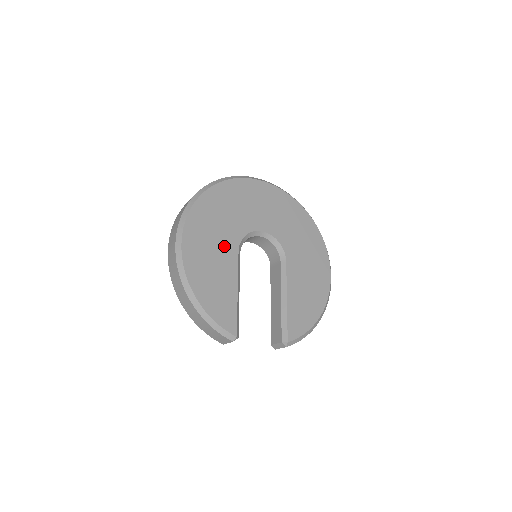
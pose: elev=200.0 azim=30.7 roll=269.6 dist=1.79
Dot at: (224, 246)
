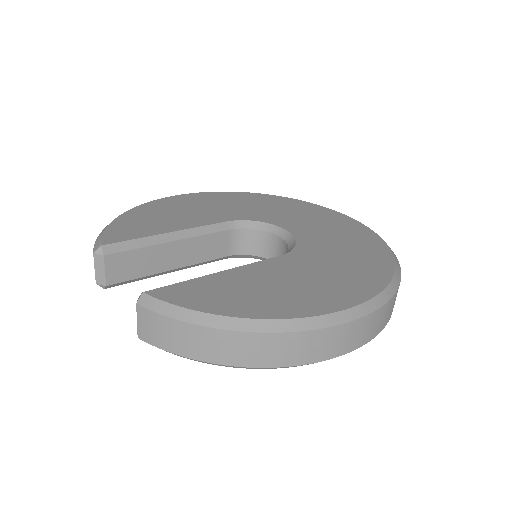
Dot at: (217, 213)
